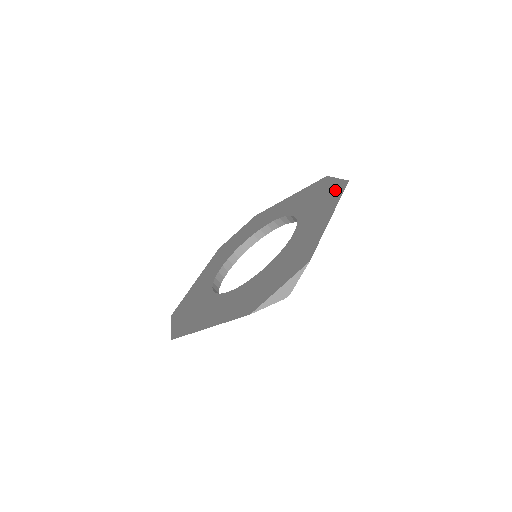
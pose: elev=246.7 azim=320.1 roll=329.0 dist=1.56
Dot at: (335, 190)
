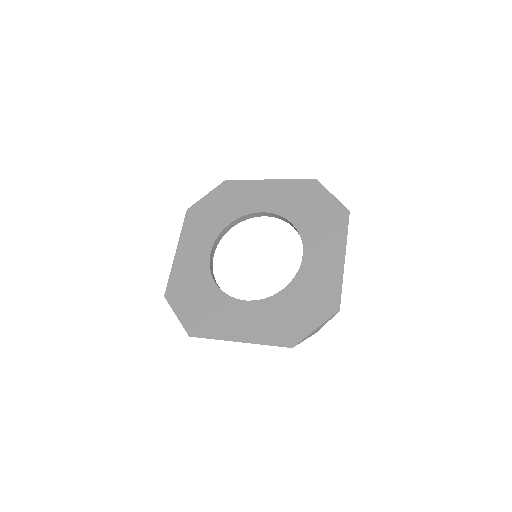
Dot at: (337, 216)
